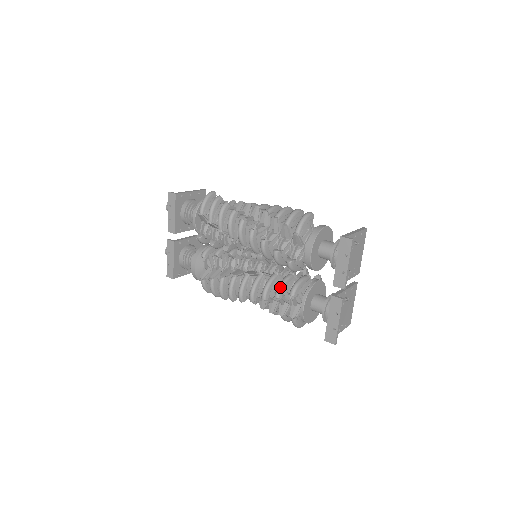
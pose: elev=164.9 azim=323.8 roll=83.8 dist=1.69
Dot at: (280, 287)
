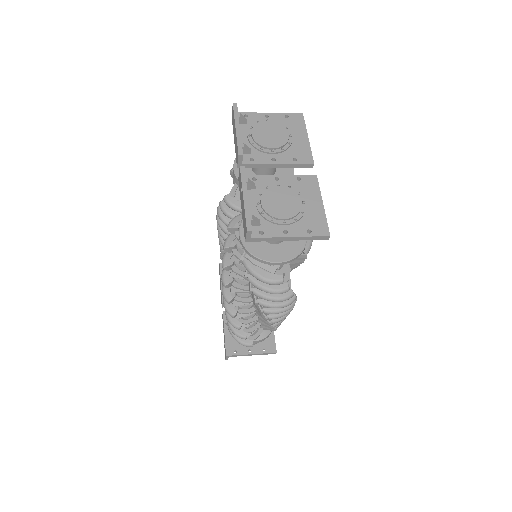
Dot at: (228, 236)
